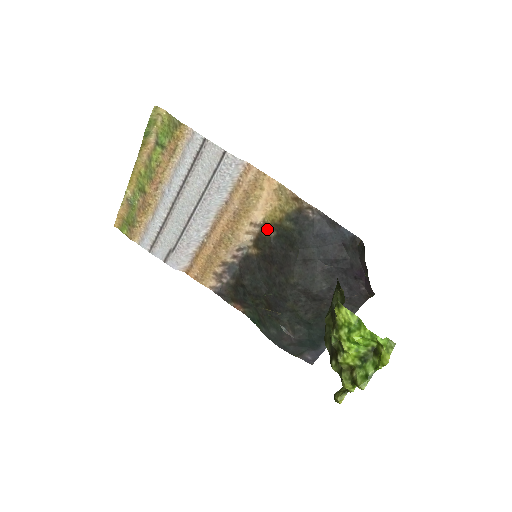
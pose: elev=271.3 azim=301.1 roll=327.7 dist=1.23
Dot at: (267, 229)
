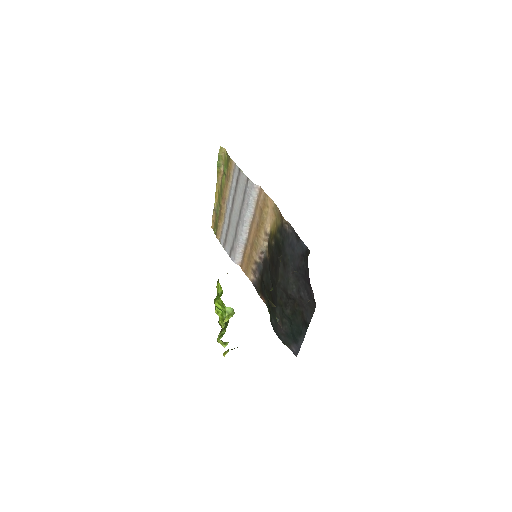
Dot at: (271, 238)
